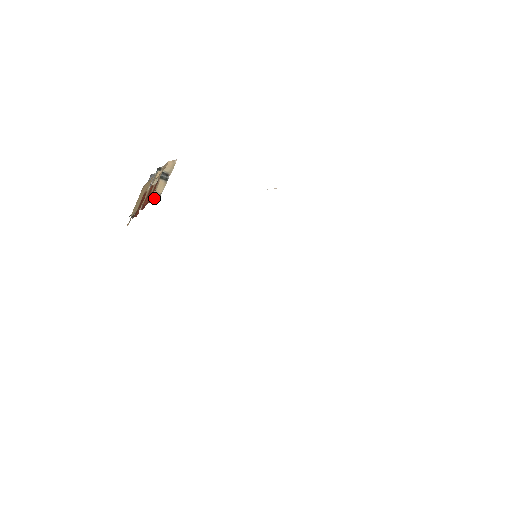
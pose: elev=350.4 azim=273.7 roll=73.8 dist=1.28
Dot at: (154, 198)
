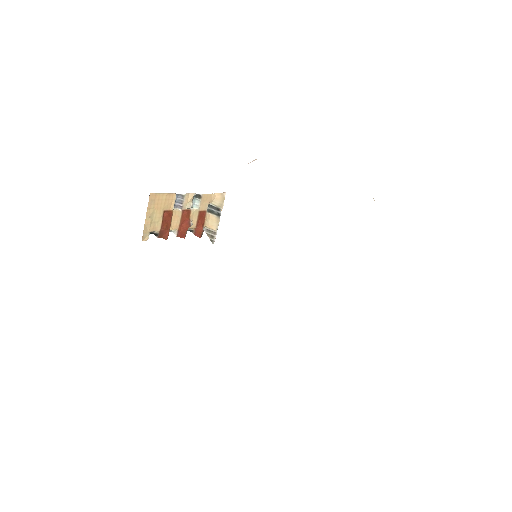
Dot at: (209, 236)
